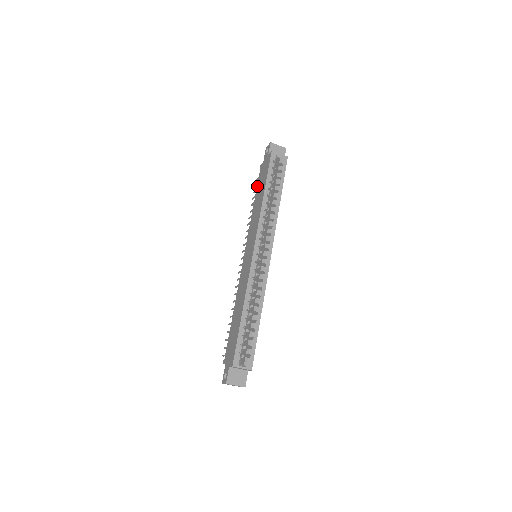
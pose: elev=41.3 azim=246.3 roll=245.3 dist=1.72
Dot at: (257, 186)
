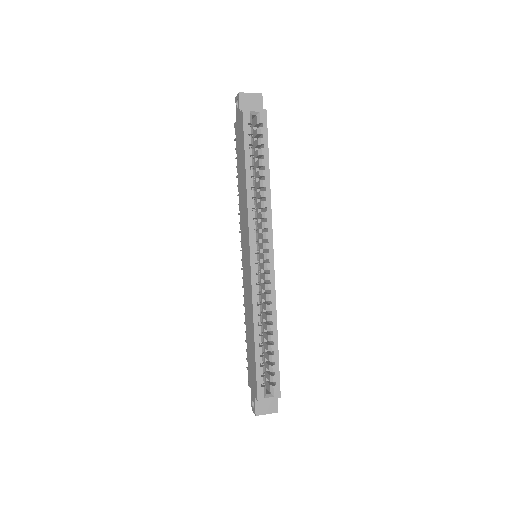
Dot at: occluded
